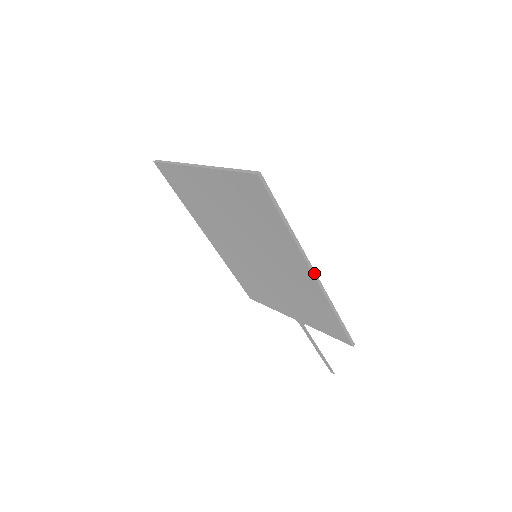
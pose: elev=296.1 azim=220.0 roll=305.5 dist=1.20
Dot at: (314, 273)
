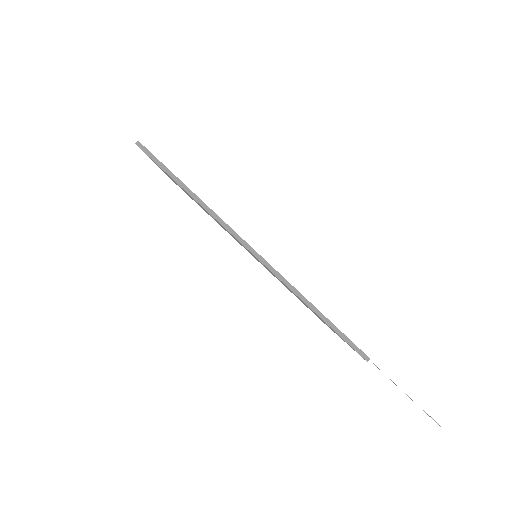
Dot at: (253, 252)
